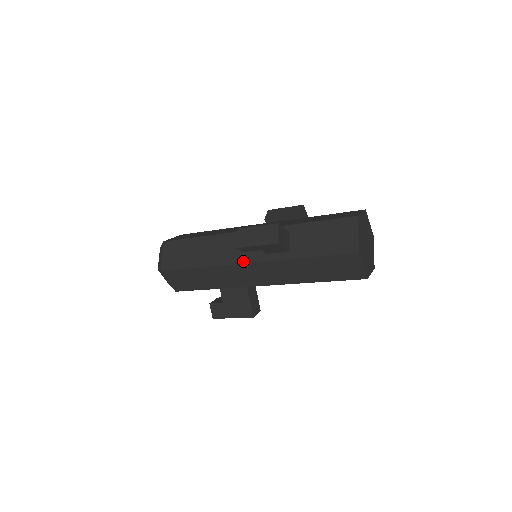
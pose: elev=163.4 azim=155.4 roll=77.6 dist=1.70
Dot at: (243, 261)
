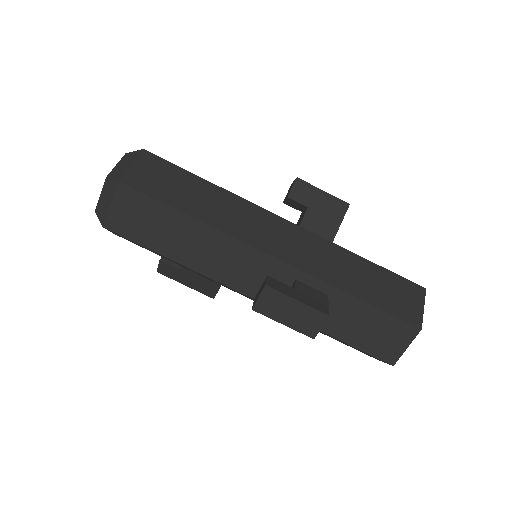
Dot at: (245, 292)
